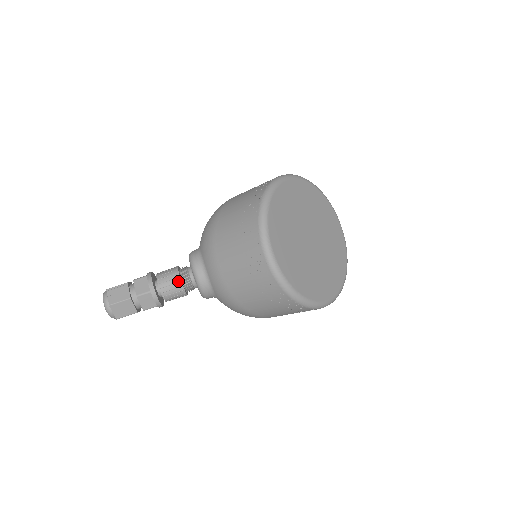
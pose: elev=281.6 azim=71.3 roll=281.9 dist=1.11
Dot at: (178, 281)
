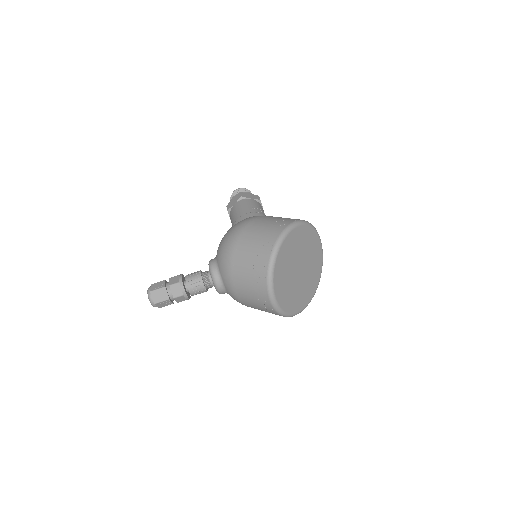
Dot at: (202, 287)
